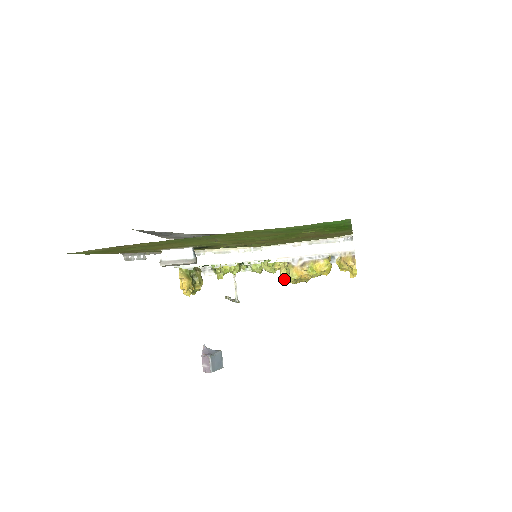
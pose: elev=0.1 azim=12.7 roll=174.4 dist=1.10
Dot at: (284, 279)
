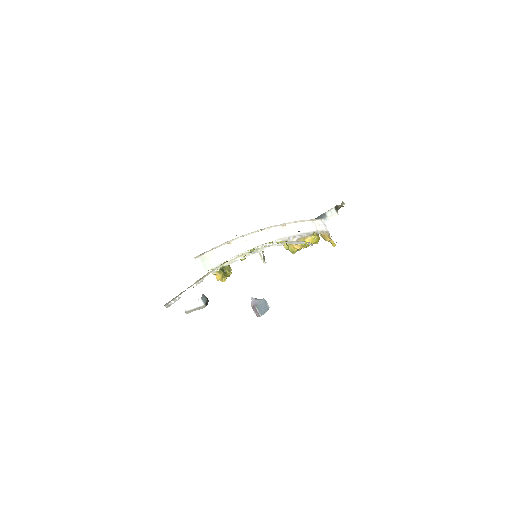
Dot at: occluded
